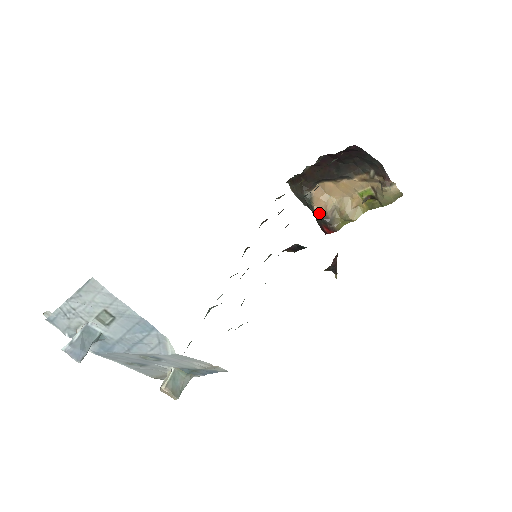
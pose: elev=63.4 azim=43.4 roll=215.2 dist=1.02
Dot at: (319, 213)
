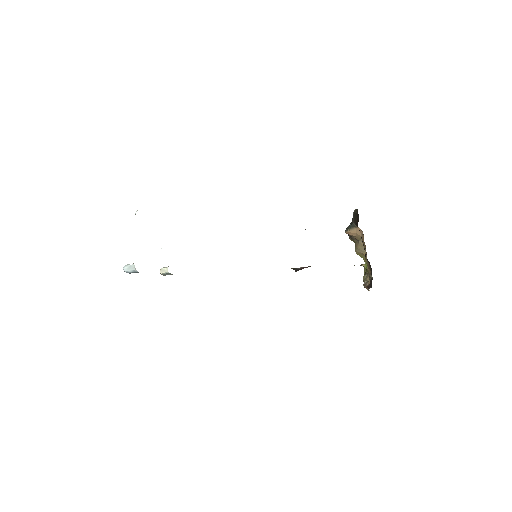
Dot at: (347, 233)
